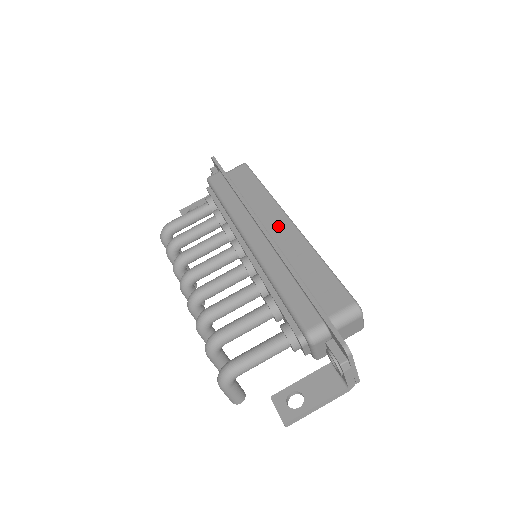
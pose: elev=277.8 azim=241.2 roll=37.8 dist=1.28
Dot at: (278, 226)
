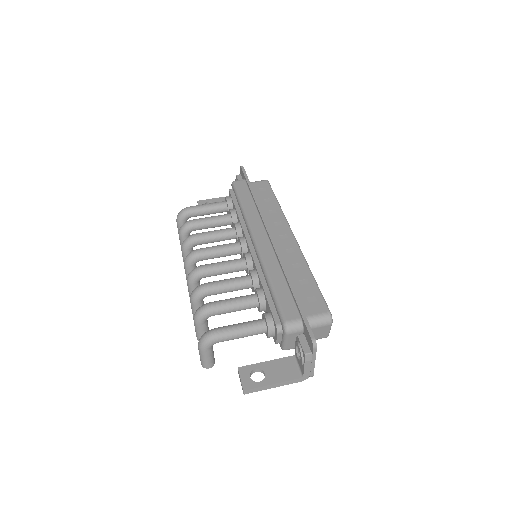
Dot at: (282, 237)
